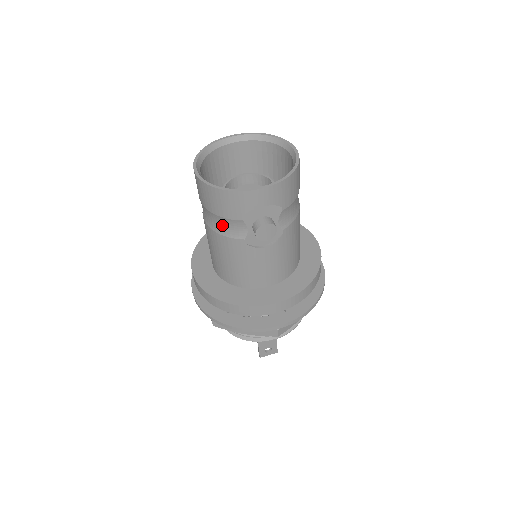
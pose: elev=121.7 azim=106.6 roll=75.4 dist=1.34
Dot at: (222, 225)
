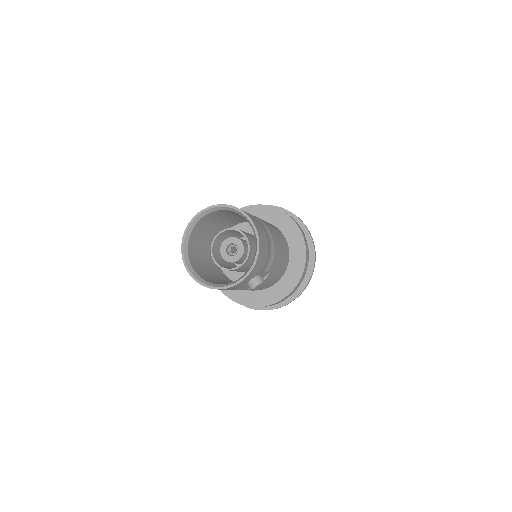
Dot at: occluded
